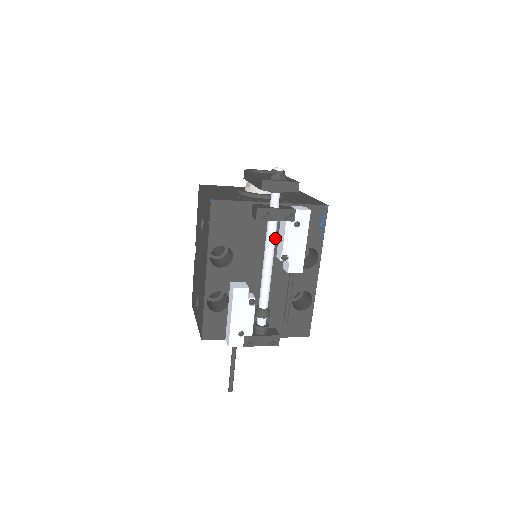
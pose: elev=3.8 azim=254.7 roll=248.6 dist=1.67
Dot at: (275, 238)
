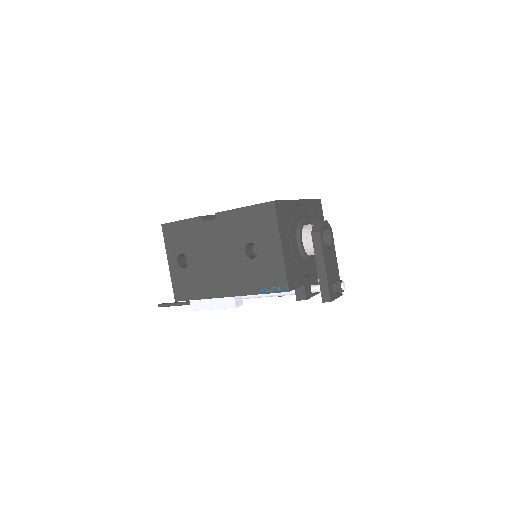
Dot at: occluded
